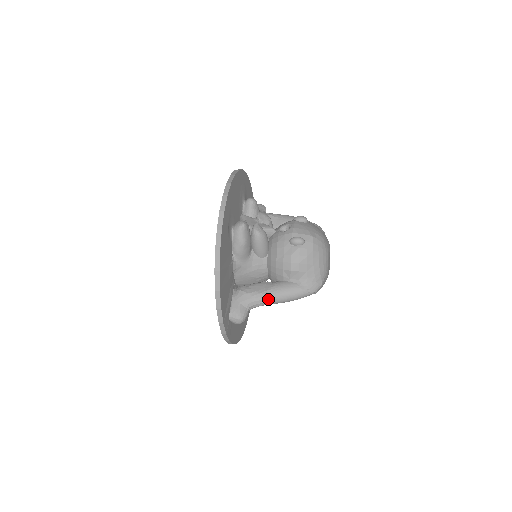
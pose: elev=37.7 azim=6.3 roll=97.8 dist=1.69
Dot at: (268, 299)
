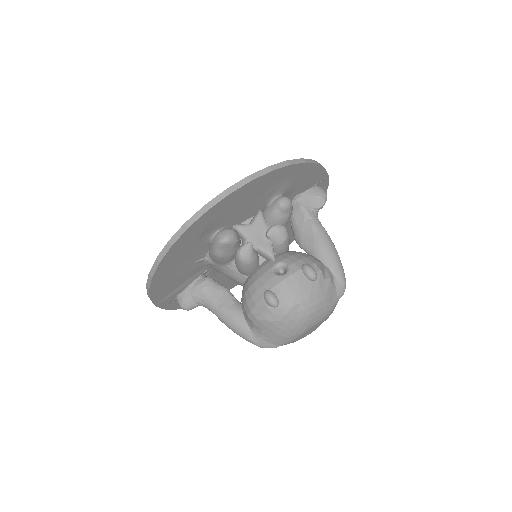
Dot at: (216, 315)
